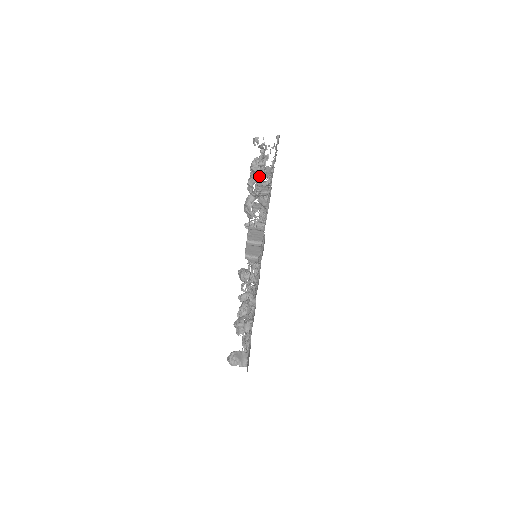
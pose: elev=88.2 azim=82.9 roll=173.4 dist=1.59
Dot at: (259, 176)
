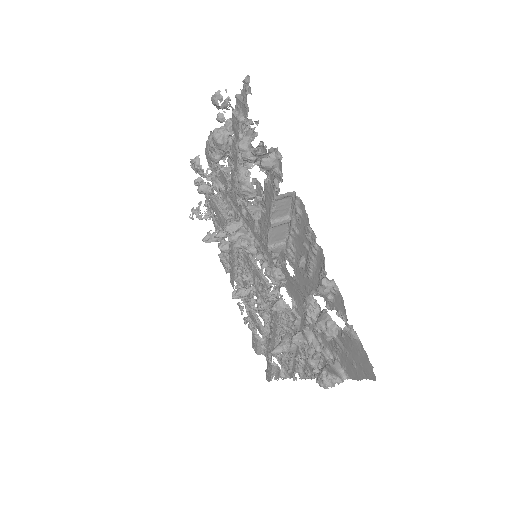
Dot at: (248, 134)
